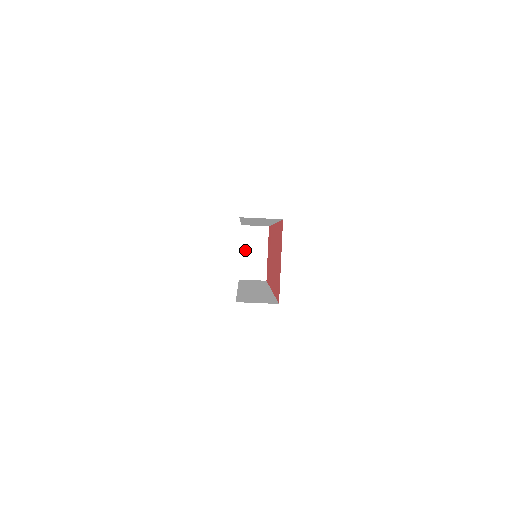
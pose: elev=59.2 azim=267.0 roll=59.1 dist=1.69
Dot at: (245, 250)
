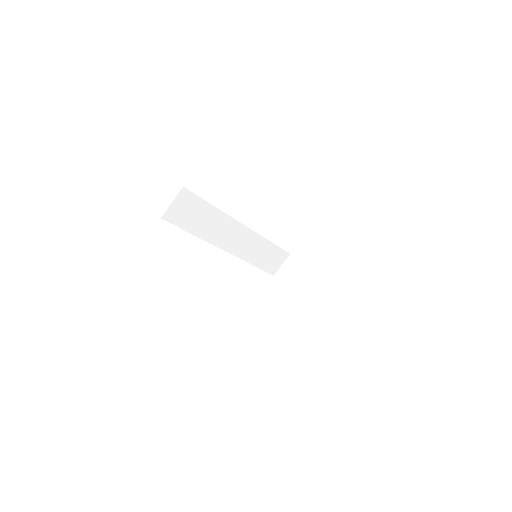
Dot at: (293, 286)
